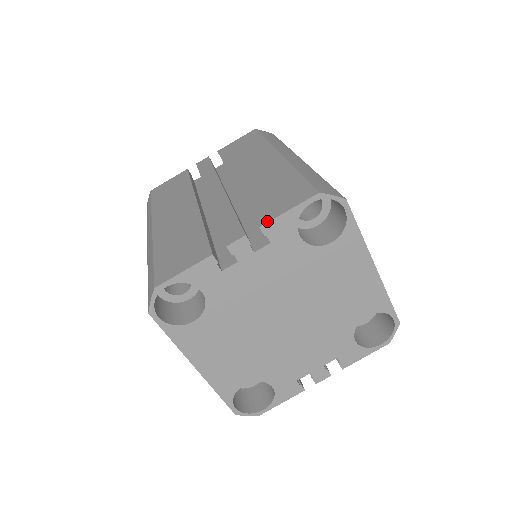
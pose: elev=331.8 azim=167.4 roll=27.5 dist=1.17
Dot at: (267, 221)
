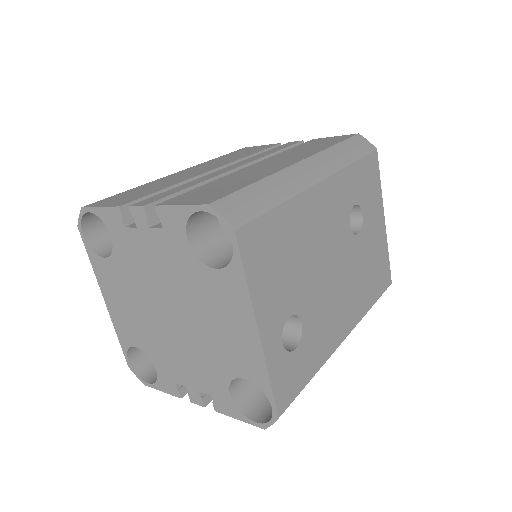
Dot at: (163, 204)
